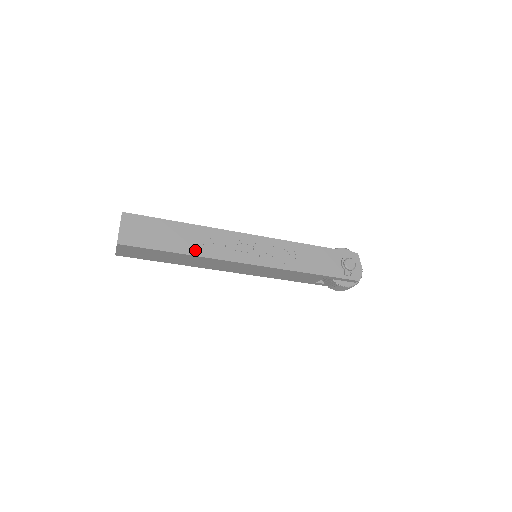
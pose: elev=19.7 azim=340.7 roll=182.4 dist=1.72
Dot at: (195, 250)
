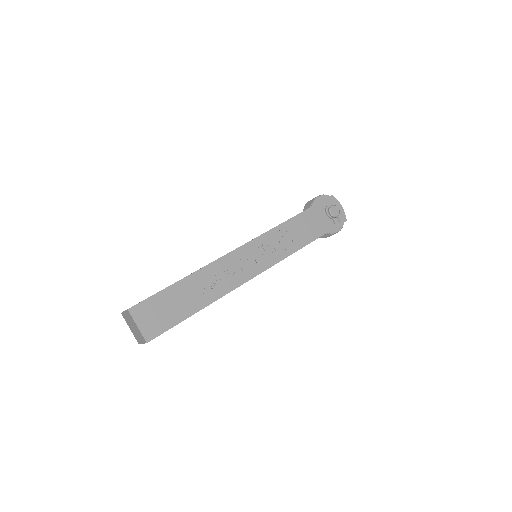
Dot at: (213, 295)
